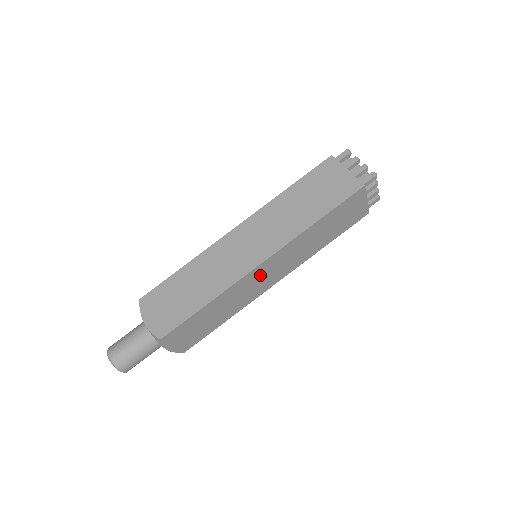
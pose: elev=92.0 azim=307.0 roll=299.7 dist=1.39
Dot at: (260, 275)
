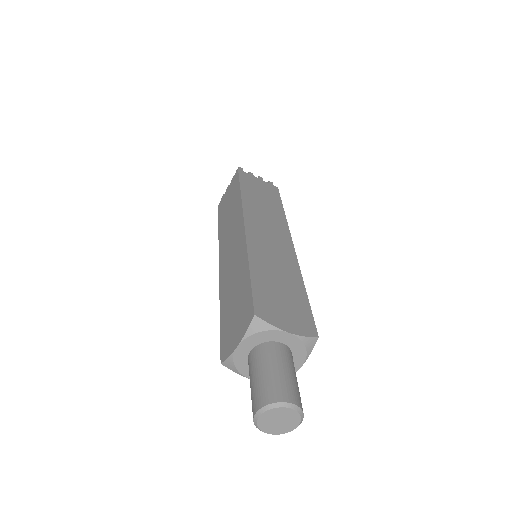
Dot at: occluded
